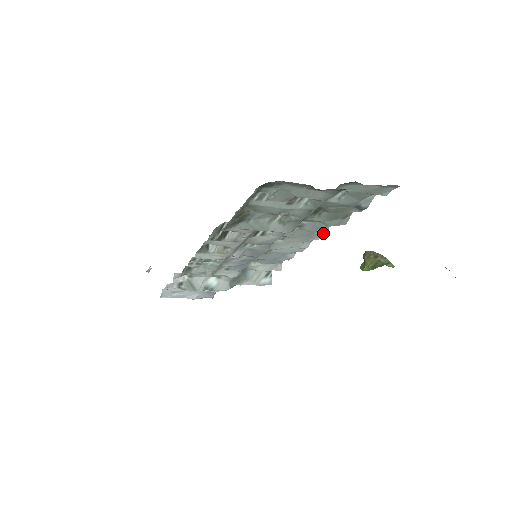
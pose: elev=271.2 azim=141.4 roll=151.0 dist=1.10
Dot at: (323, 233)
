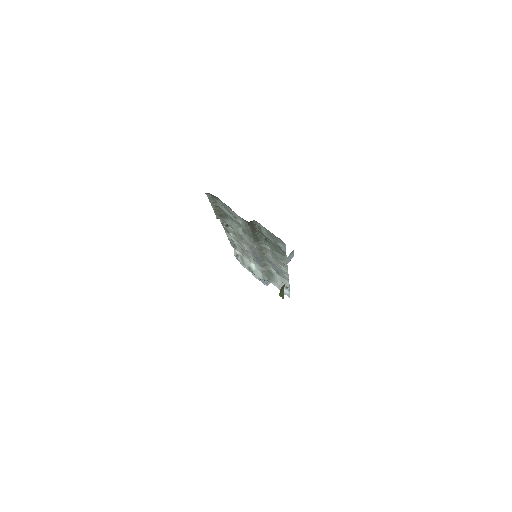
Dot at: (286, 264)
